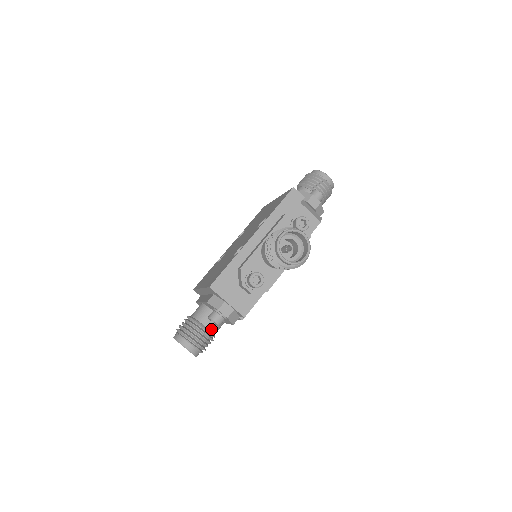
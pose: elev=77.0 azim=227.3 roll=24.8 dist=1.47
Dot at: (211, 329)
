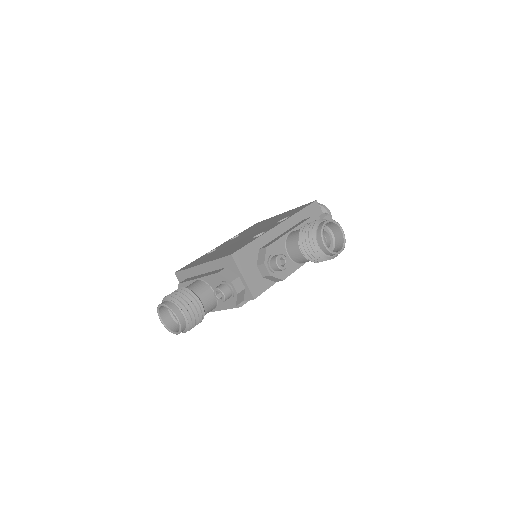
Dot at: (205, 307)
